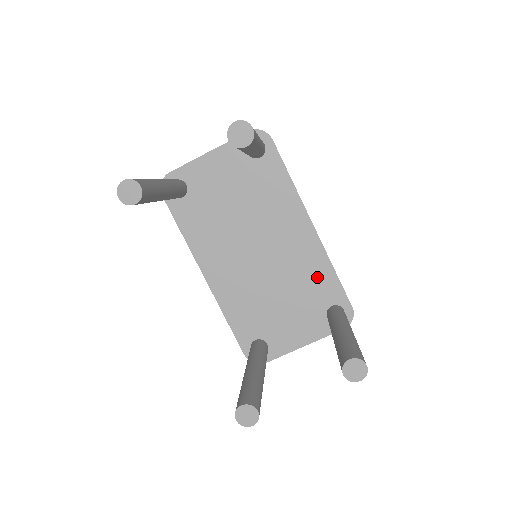
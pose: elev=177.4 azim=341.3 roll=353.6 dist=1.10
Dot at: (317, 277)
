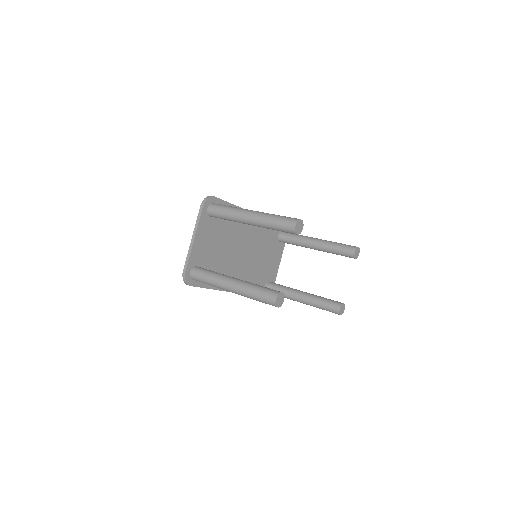
Dot at: (268, 232)
